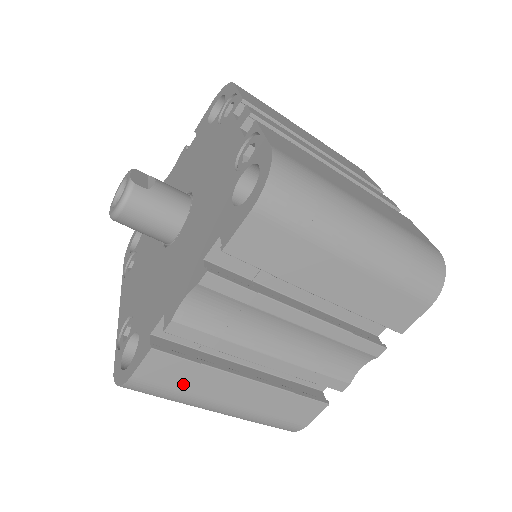
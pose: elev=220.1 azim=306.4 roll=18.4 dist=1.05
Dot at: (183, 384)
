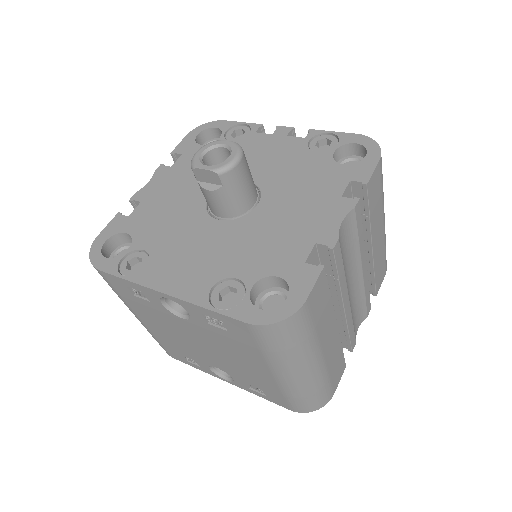
Dot at: (319, 319)
